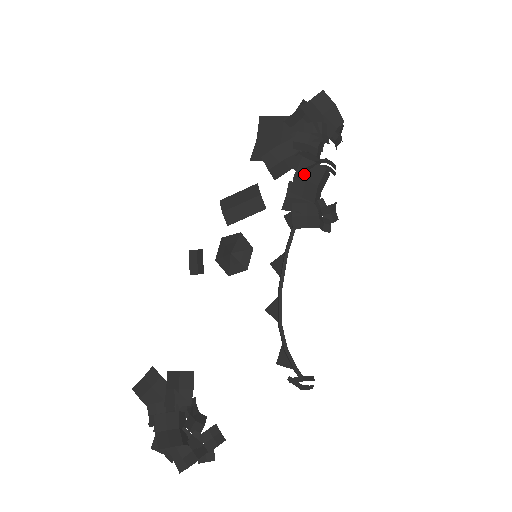
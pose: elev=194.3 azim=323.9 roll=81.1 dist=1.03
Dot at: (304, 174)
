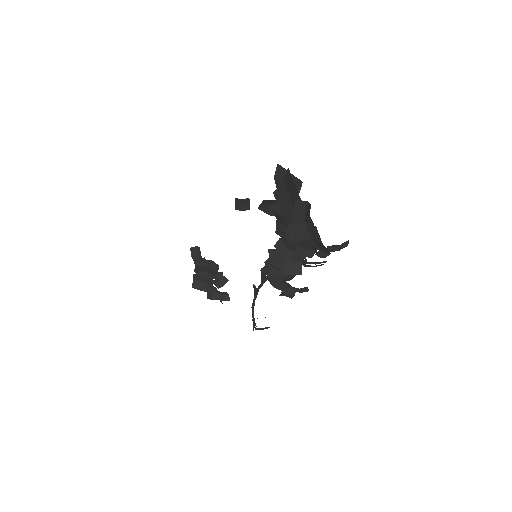
Dot at: (275, 268)
